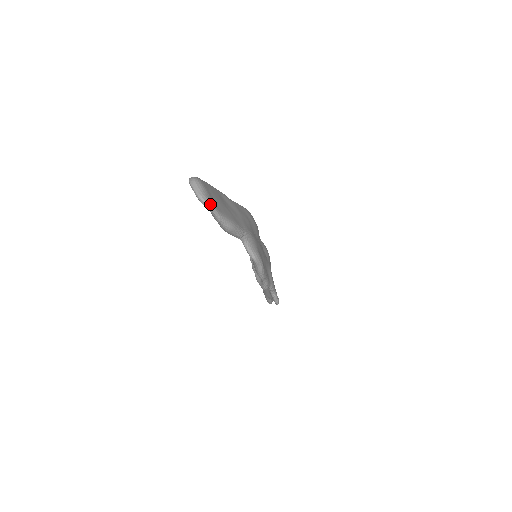
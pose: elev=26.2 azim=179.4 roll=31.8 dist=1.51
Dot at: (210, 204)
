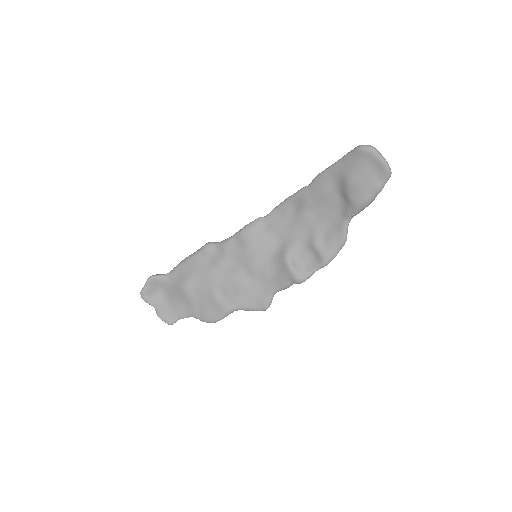
Dot at: (390, 173)
